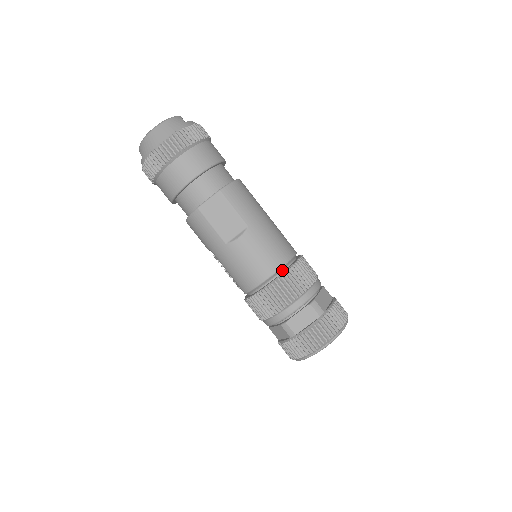
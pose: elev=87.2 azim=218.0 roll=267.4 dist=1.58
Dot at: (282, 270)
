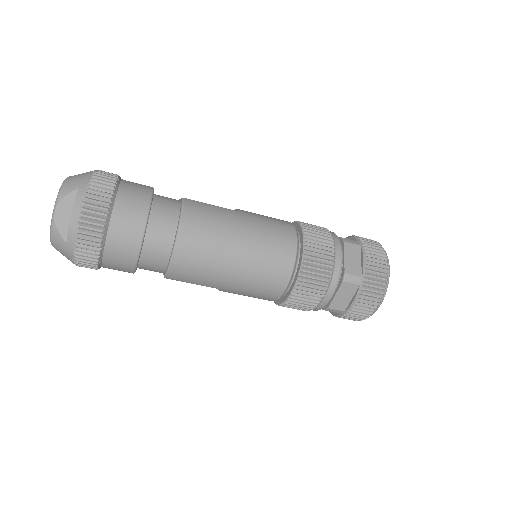
Dot at: occluded
